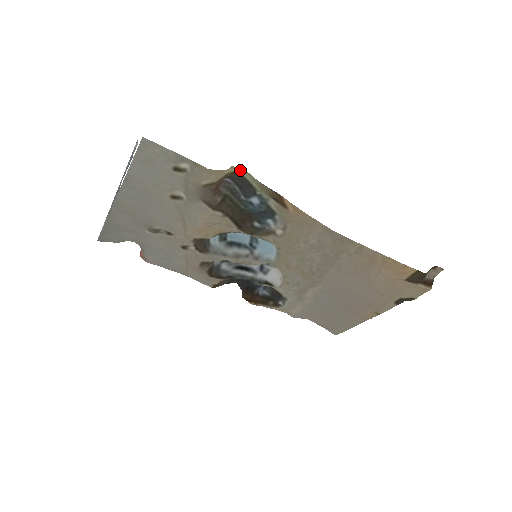
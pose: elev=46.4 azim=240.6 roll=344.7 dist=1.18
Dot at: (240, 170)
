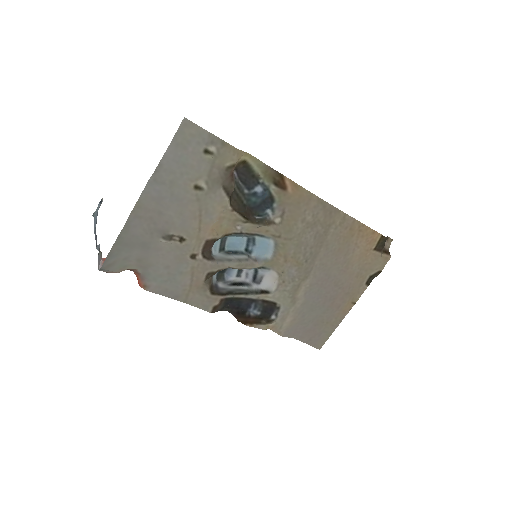
Dot at: (248, 158)
